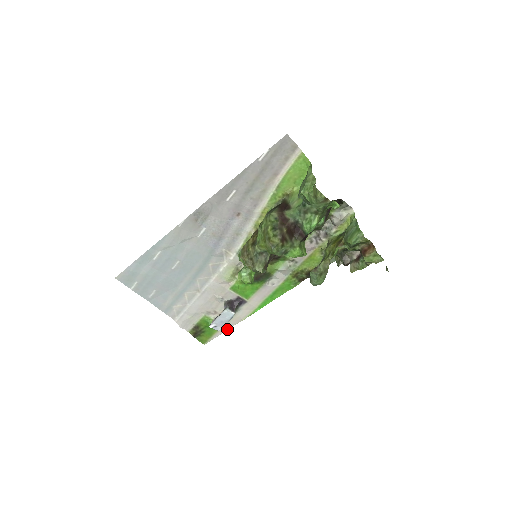
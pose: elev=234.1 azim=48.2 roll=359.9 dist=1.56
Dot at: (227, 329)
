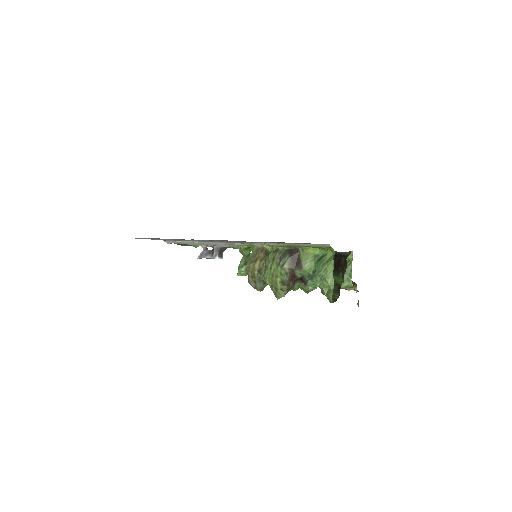
Dot at: occluded
